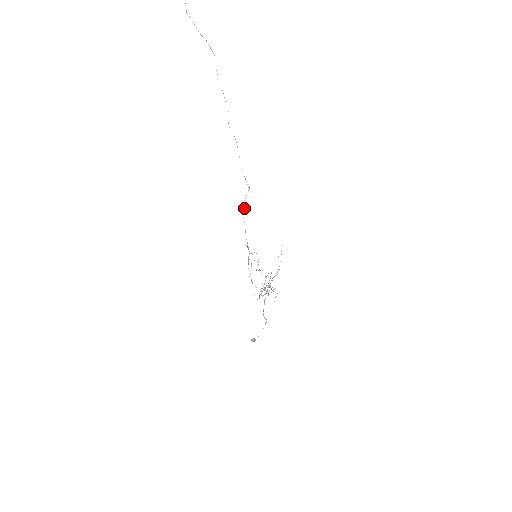
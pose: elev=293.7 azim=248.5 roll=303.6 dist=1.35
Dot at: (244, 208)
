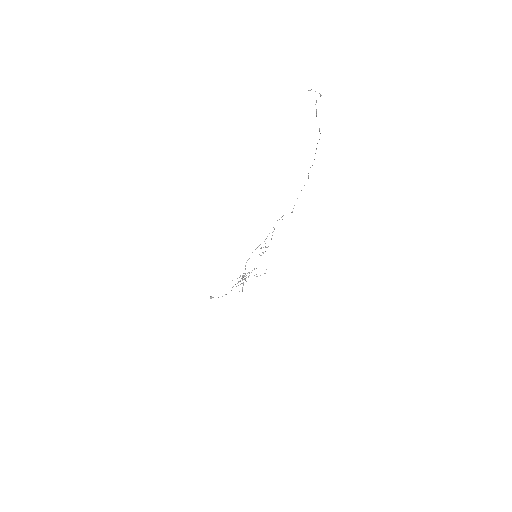
Dot at: occluded
